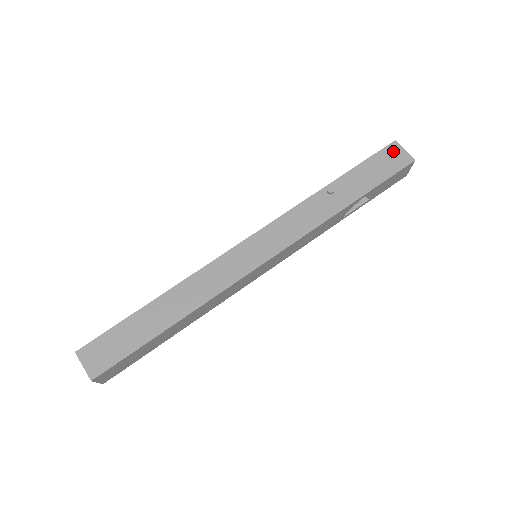
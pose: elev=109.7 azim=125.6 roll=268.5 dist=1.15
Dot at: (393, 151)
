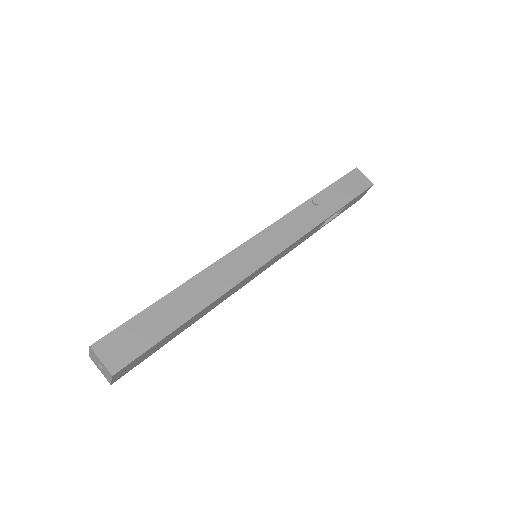
Dot at: (356, 176)
